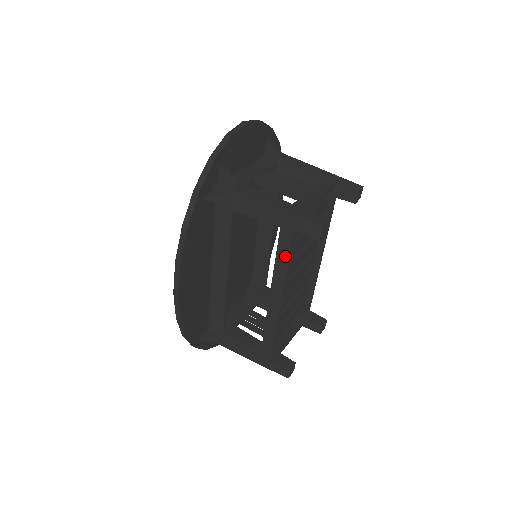
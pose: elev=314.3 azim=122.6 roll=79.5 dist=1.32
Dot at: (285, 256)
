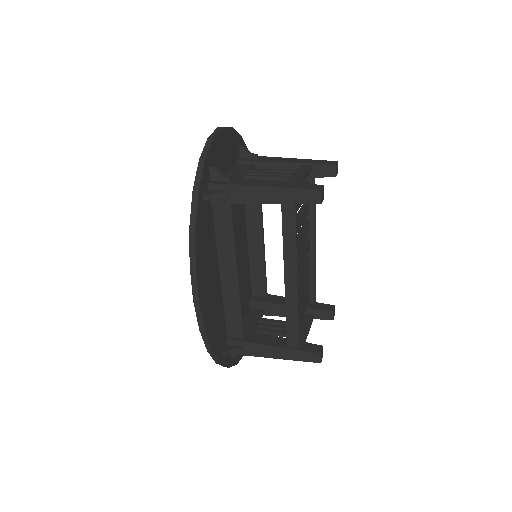
Dot at: (292, 232)
